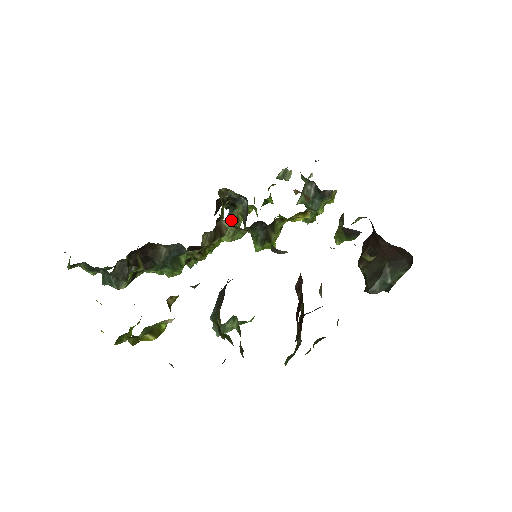
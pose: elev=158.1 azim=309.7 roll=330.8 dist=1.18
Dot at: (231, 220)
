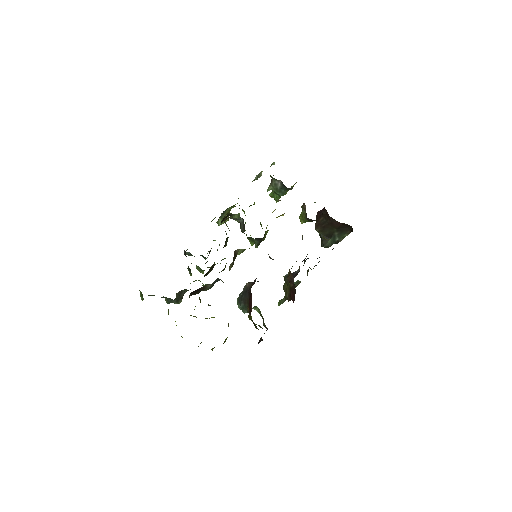
Dot at: occluded
